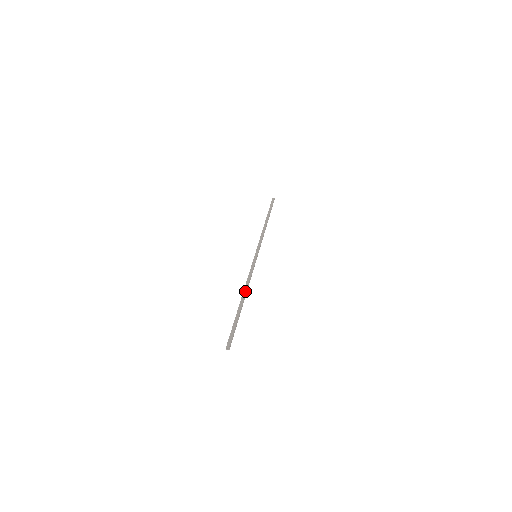
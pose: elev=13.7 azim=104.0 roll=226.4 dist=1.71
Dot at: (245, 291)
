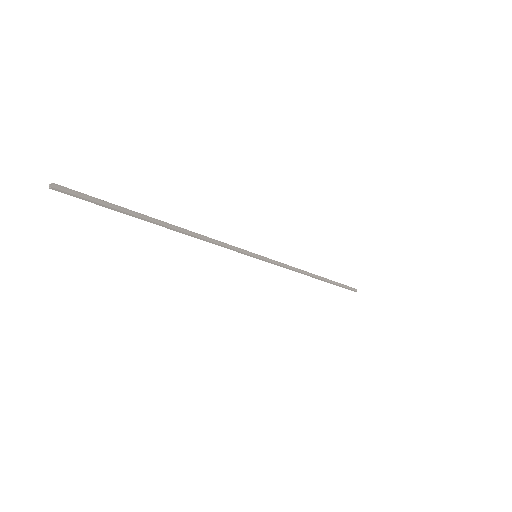
Dot at: (184, 229)
